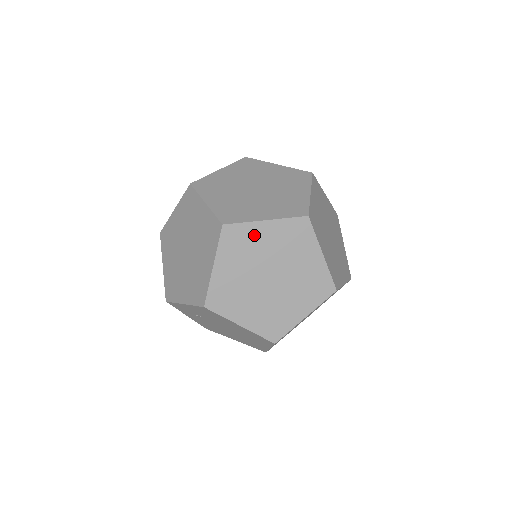
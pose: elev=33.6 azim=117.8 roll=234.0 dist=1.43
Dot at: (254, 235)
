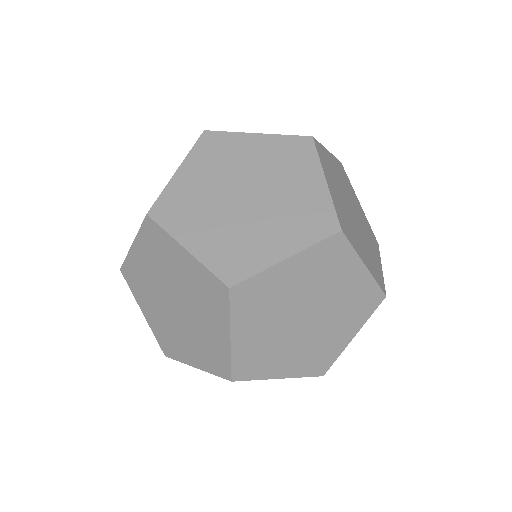
Dot at: (275, 282)
